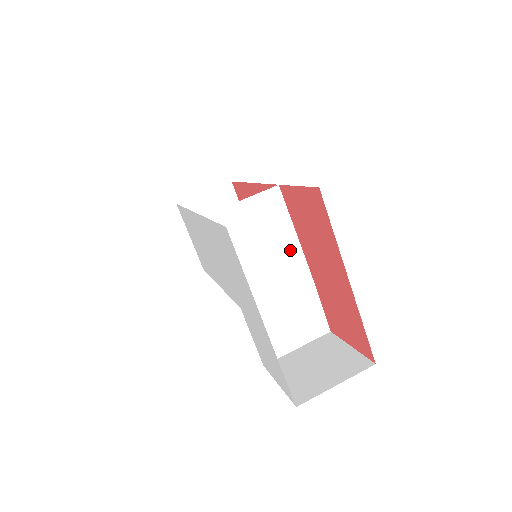
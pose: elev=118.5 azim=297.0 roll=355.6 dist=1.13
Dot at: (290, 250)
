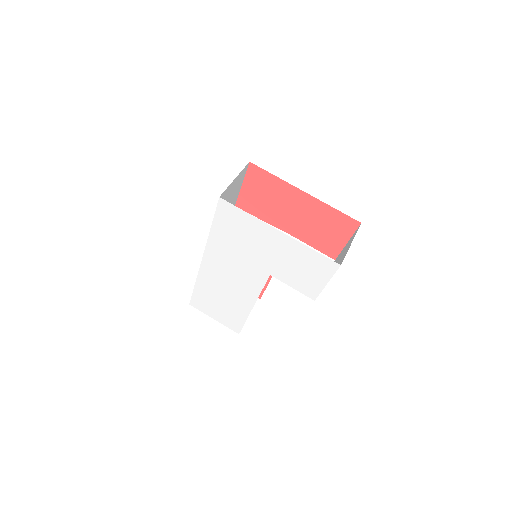
Dot at: occluded
